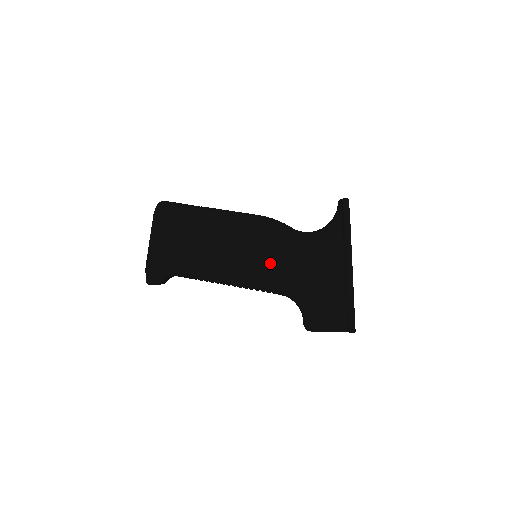
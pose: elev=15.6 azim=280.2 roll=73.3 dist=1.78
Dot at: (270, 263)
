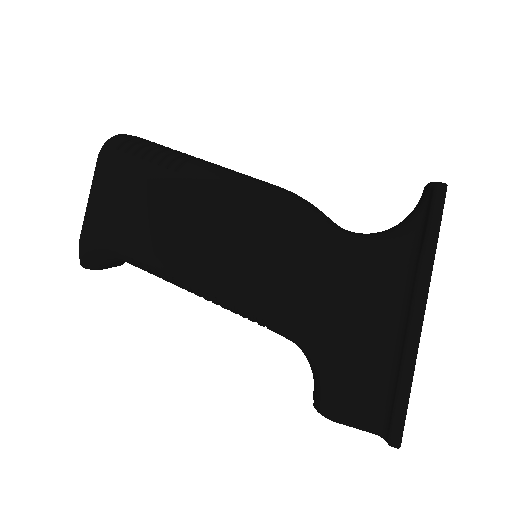
Dot at: (268, 280)
